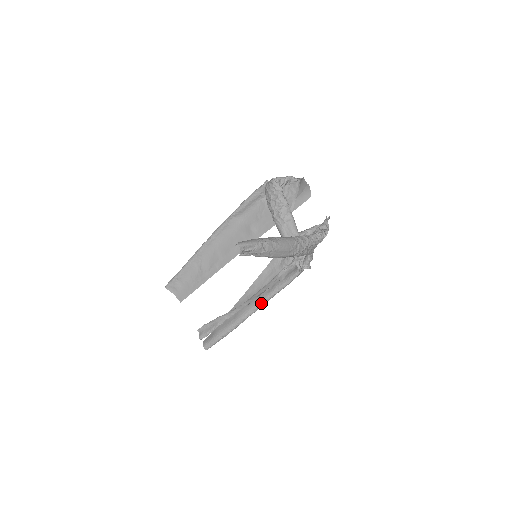
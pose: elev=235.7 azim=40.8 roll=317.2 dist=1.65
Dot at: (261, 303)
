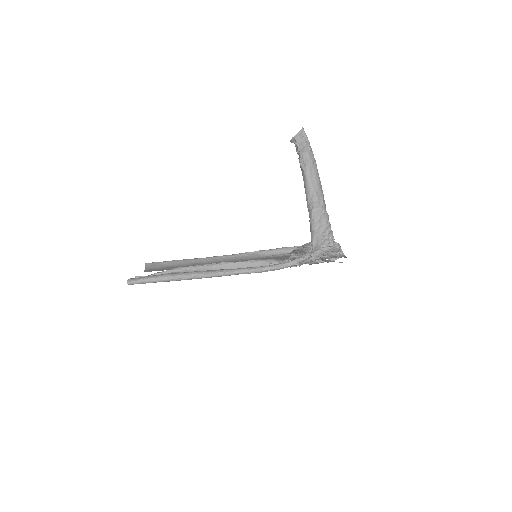
Dot at: (228, 270)
